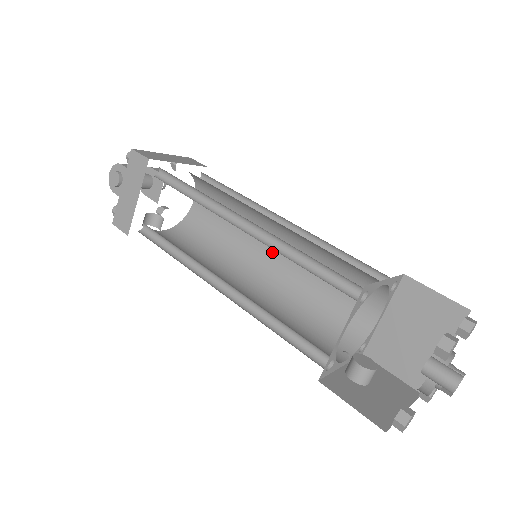
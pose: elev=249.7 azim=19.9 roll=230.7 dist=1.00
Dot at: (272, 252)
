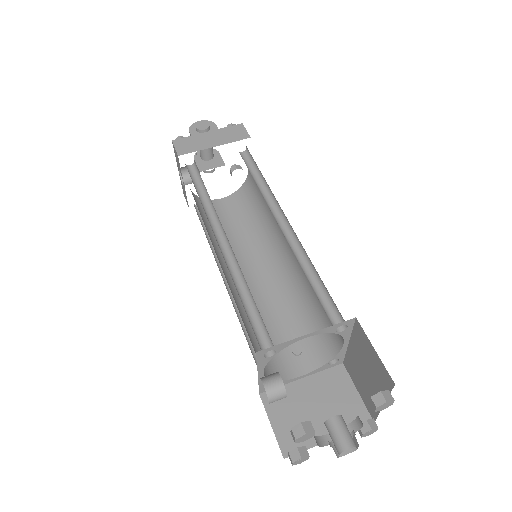
Dot at: (253, 273)
